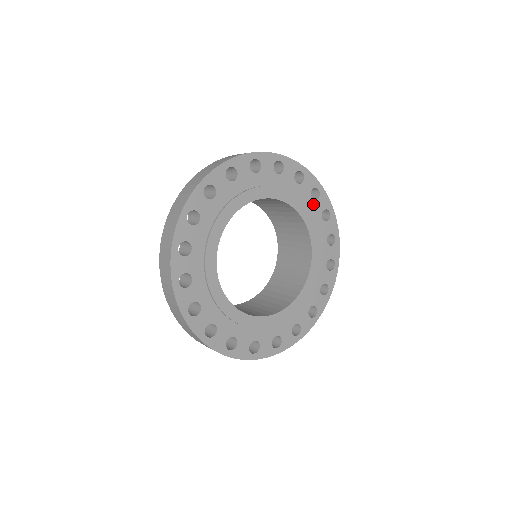
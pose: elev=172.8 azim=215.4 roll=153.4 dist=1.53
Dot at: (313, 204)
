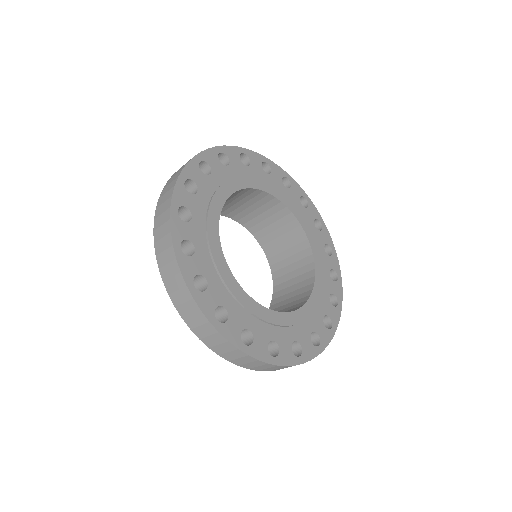
Dot at: (328, 278)
